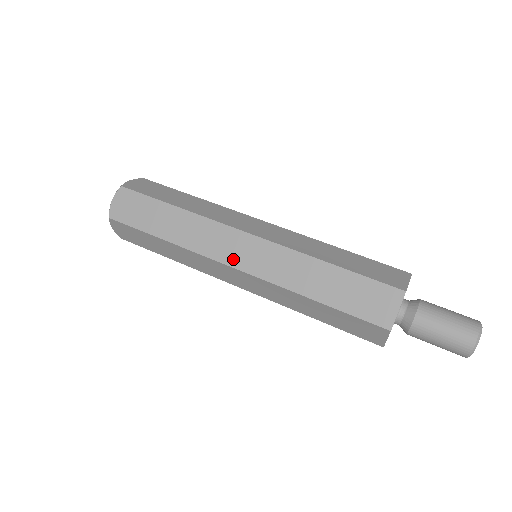
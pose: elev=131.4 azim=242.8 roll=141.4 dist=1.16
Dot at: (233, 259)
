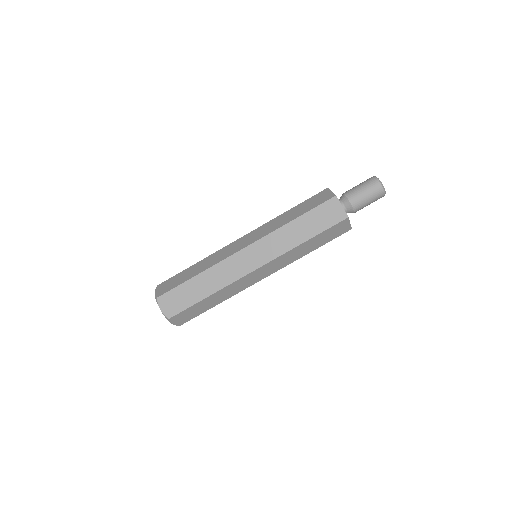
Dot at: (252, 266)
